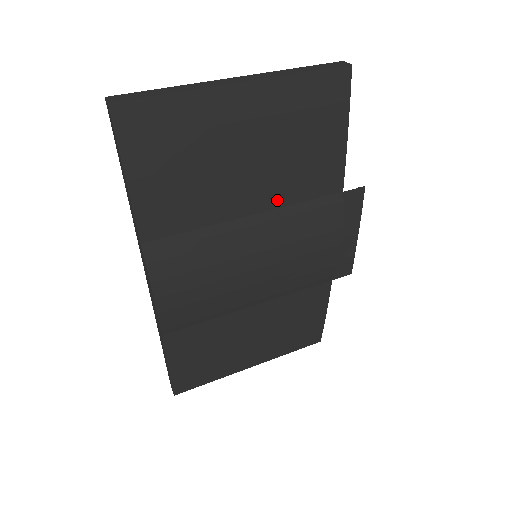
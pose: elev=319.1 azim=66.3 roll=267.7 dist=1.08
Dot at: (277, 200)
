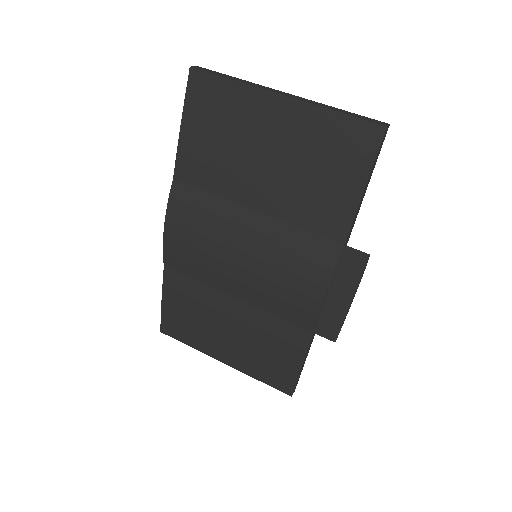
Dot at: (281, 211)
